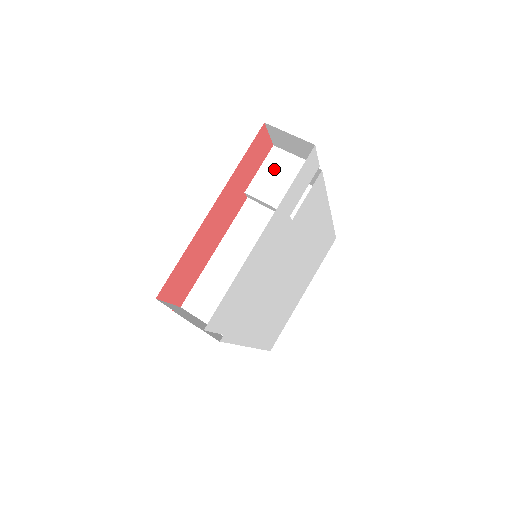
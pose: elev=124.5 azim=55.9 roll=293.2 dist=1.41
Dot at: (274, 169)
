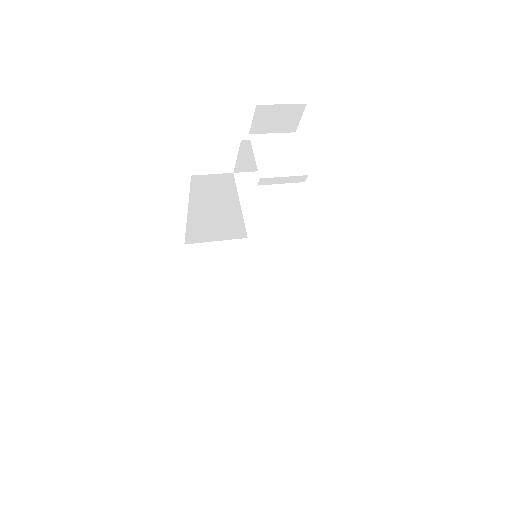
Dot at: (266, 150)
